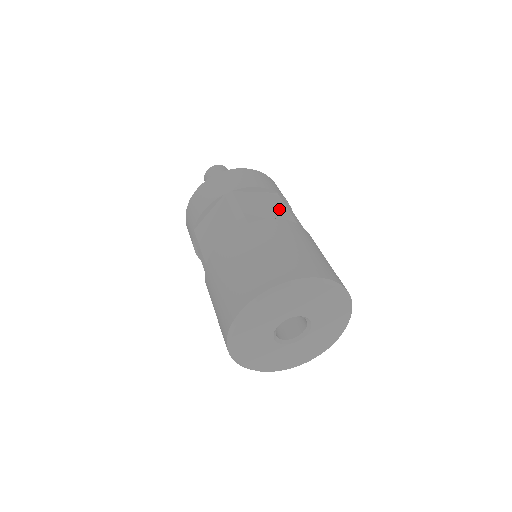
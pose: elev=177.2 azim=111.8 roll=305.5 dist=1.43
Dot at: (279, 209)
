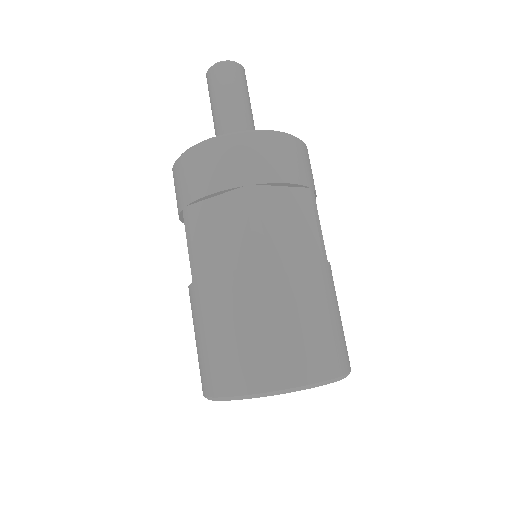
Dot at: (307, 228)
